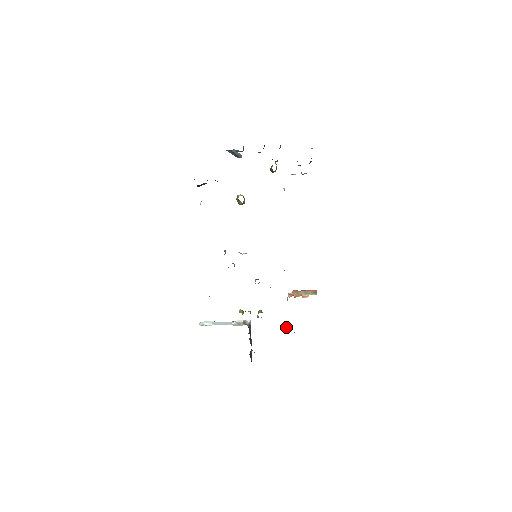
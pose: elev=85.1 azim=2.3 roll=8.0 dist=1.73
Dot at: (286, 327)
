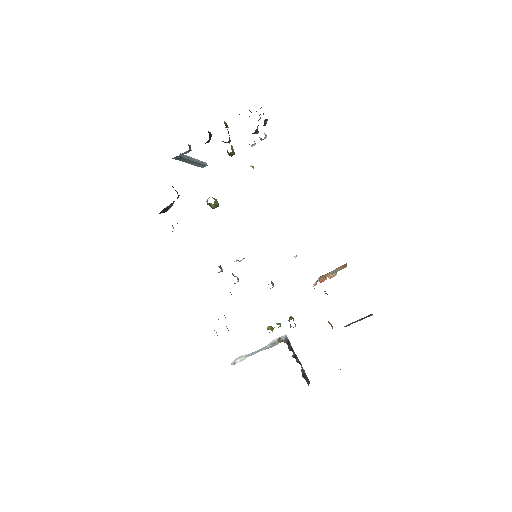
Dot at: (329, 323)
